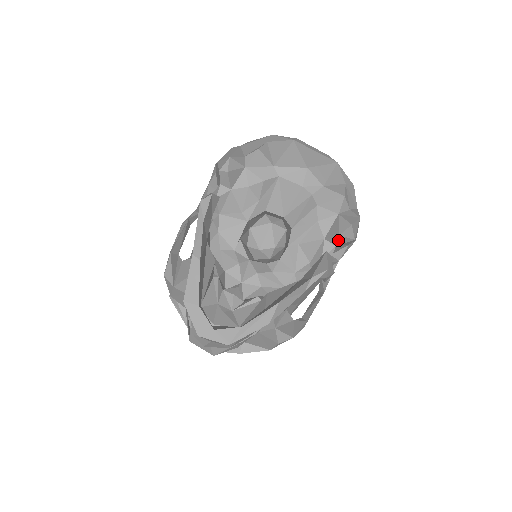
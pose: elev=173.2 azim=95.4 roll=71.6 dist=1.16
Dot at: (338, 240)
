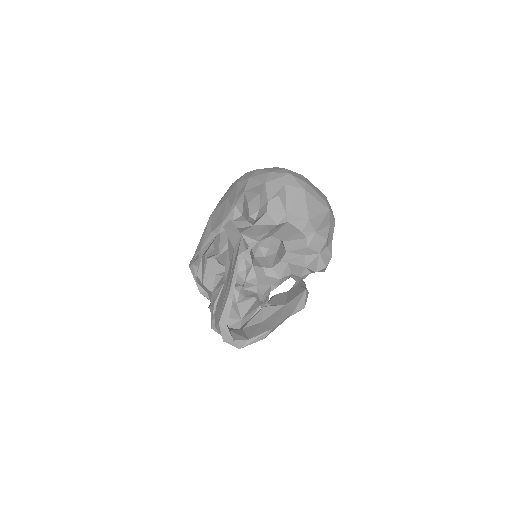
Dot at: (314, 272)
